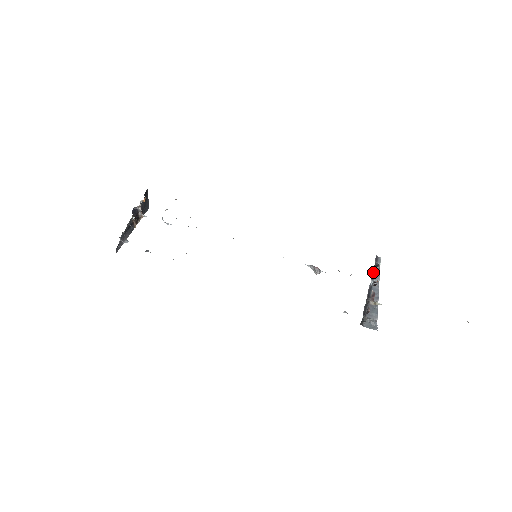
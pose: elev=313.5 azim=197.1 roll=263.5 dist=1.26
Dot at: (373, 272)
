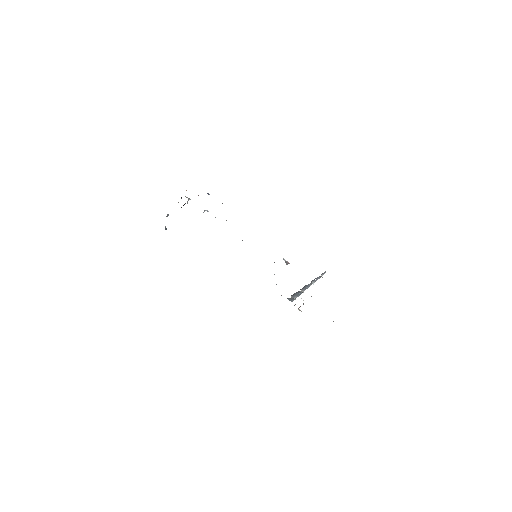
Dot at: (315, 278)
